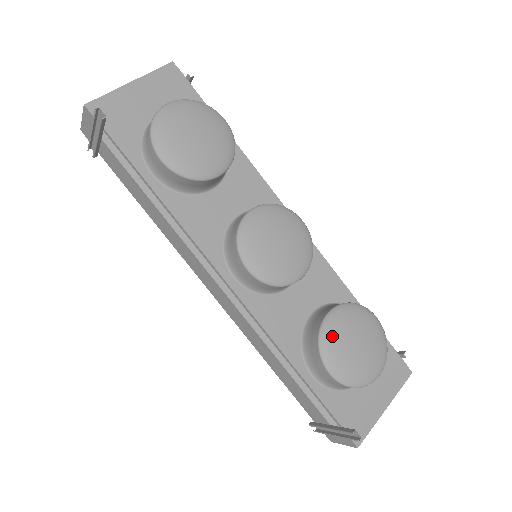
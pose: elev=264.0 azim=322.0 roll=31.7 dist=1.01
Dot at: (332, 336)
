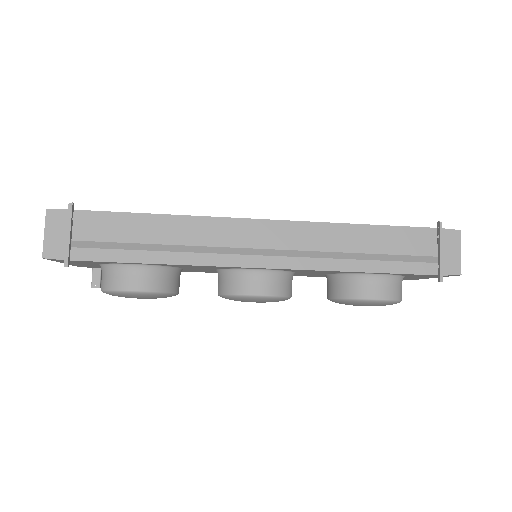
Dot at: occluded
